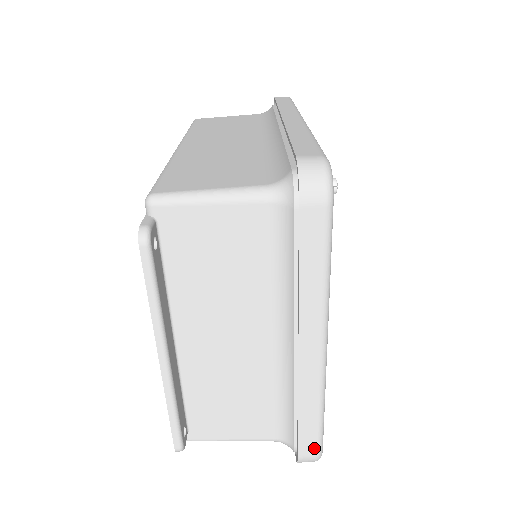
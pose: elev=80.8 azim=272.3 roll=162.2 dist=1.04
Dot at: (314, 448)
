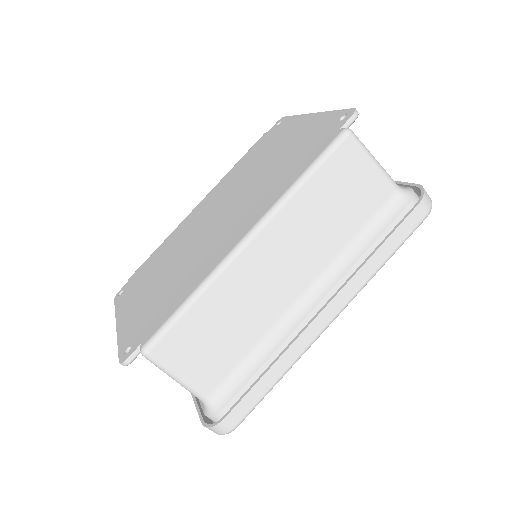
Dot at: occluded
